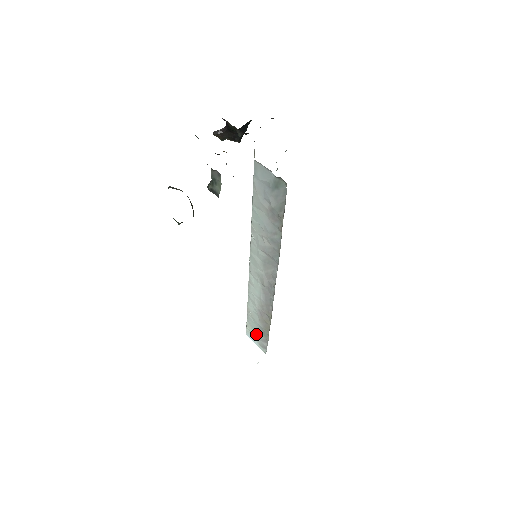
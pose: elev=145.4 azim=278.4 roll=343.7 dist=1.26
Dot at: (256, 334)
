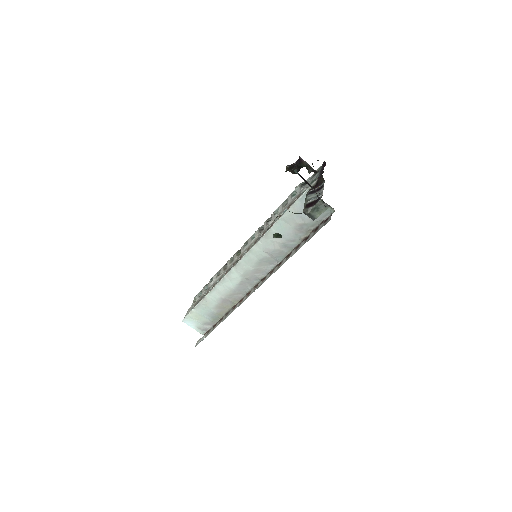
Dot at: (200, 319)
